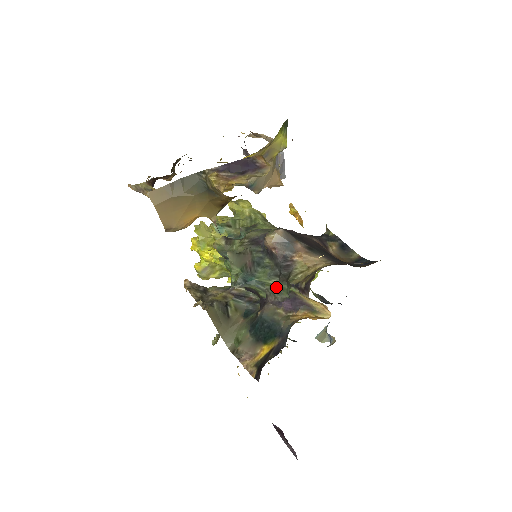
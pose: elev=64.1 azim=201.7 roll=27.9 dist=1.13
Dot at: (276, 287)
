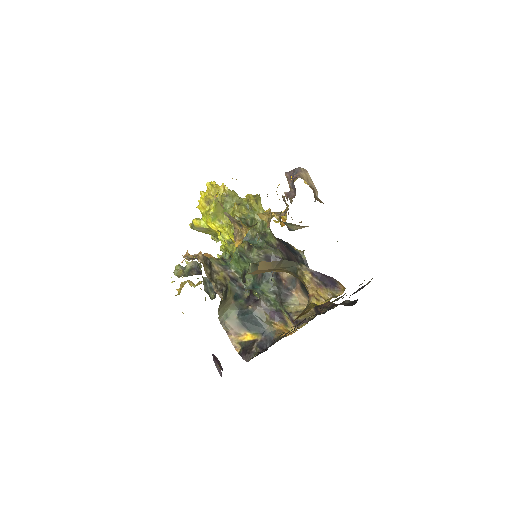
Dot at: (271, 300)
